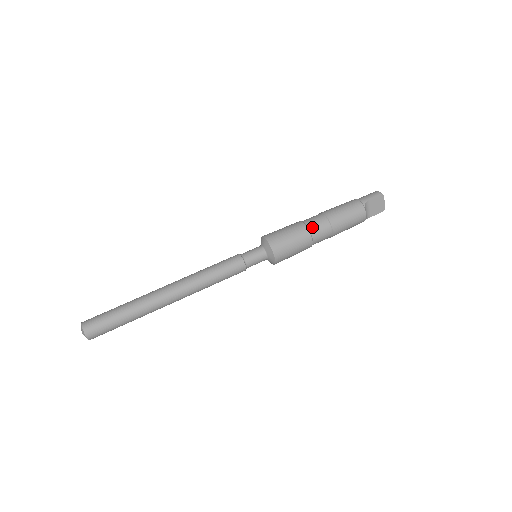
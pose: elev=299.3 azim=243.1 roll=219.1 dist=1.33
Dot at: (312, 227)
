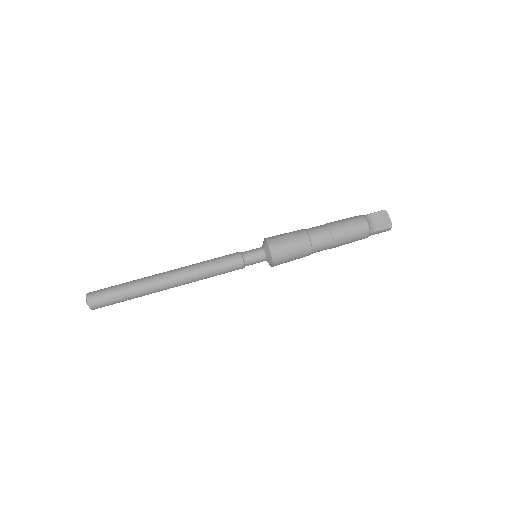
Dot at: (310, 230)
